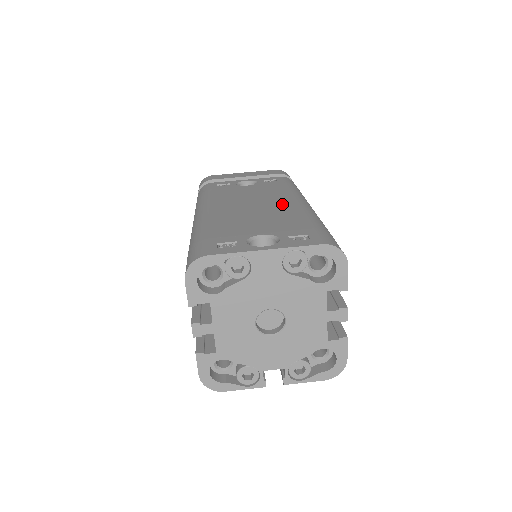
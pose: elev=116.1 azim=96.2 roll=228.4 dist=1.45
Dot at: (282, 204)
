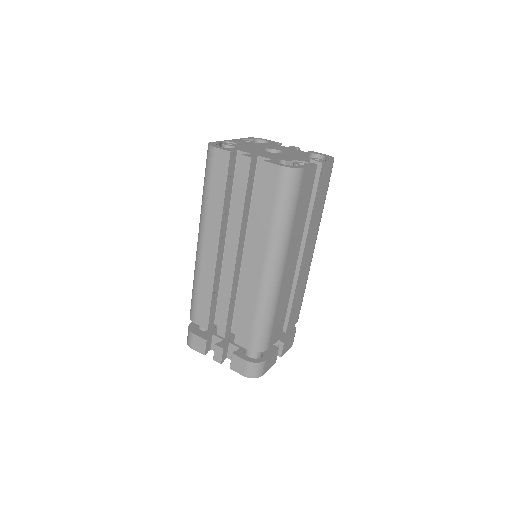
Dot at: occluded
